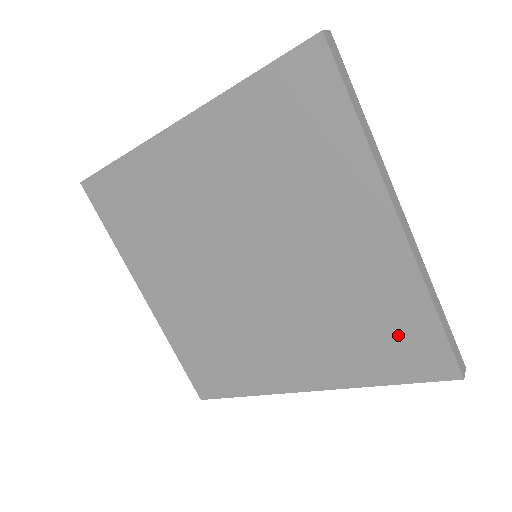
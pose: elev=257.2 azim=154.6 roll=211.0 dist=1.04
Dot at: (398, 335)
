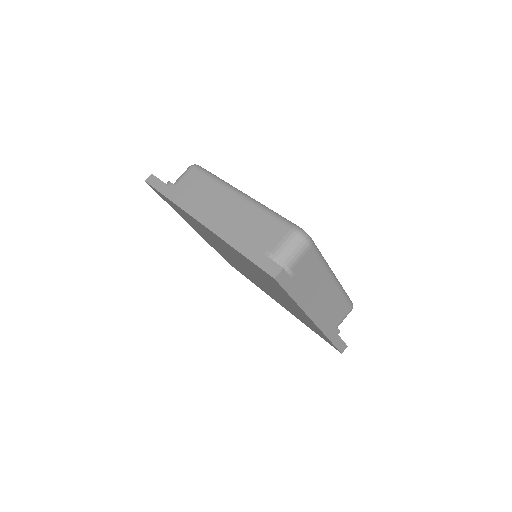
Dot at: (316, 331)
